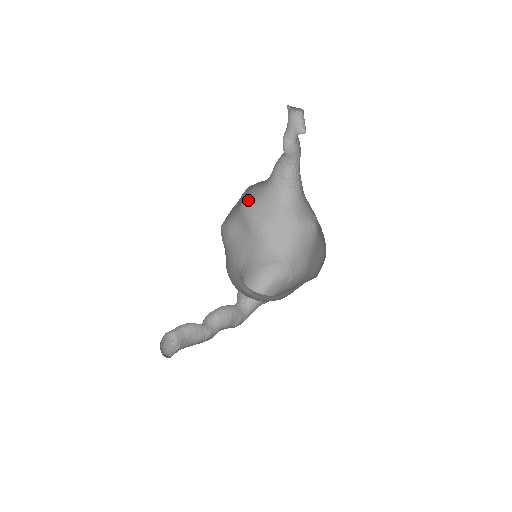
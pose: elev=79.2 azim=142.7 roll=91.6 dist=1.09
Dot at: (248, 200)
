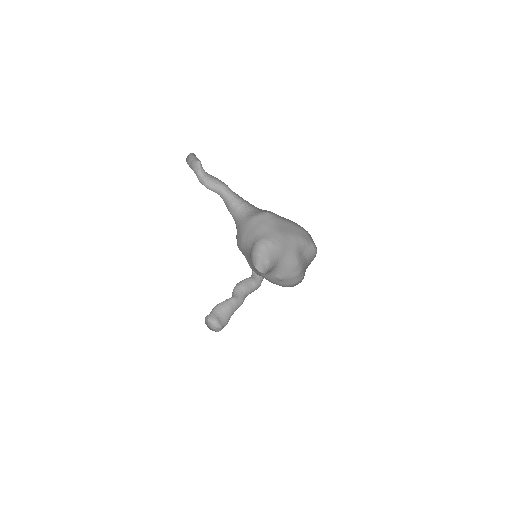
Dot at: occluded
